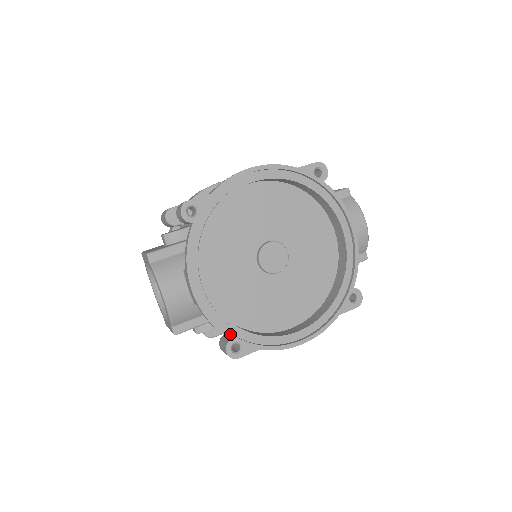
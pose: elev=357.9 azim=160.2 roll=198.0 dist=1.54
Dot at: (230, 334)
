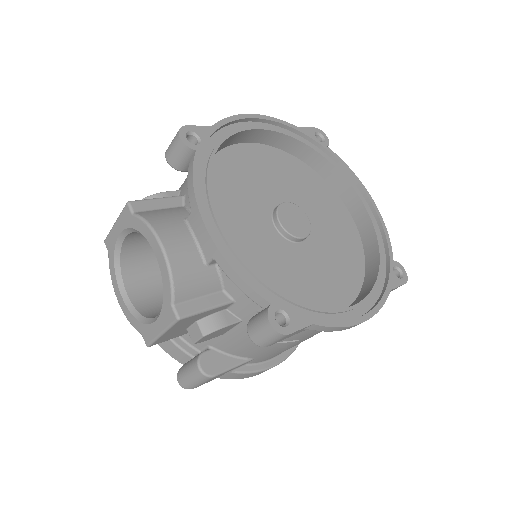
Dot at: (269, 296)
